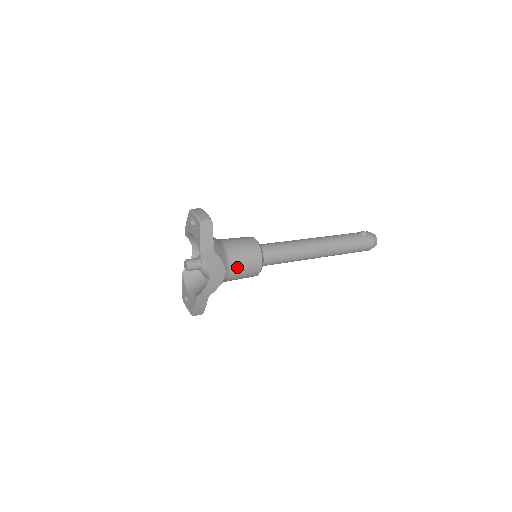
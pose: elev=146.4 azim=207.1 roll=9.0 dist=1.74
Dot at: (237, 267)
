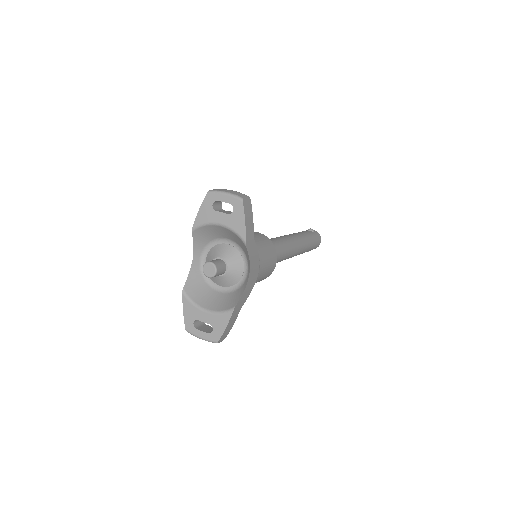
Dot at: (263, 263)
